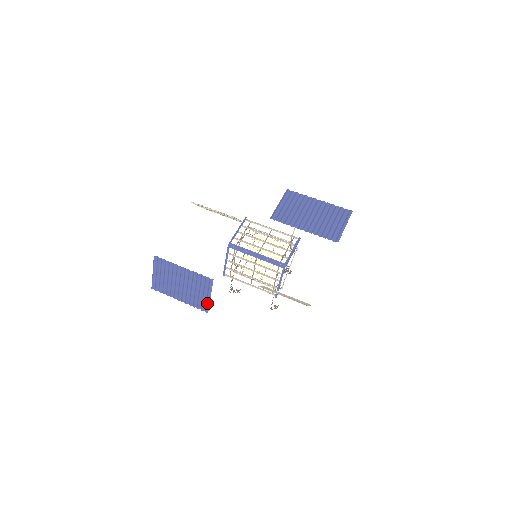
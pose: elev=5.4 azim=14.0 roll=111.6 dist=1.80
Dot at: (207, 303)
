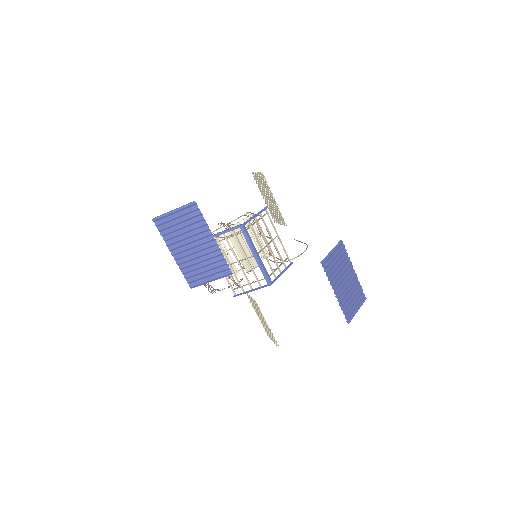
Dot at: (201, 283)
